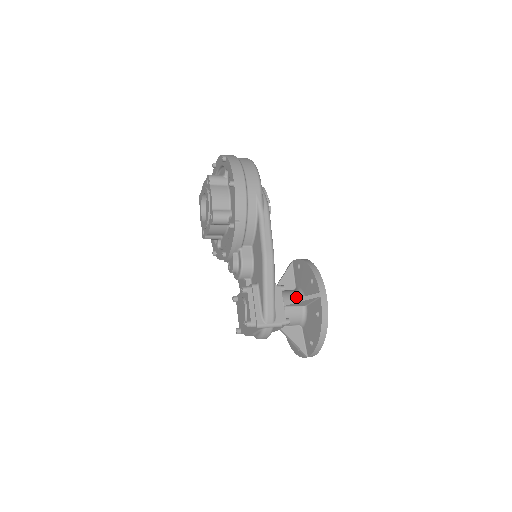
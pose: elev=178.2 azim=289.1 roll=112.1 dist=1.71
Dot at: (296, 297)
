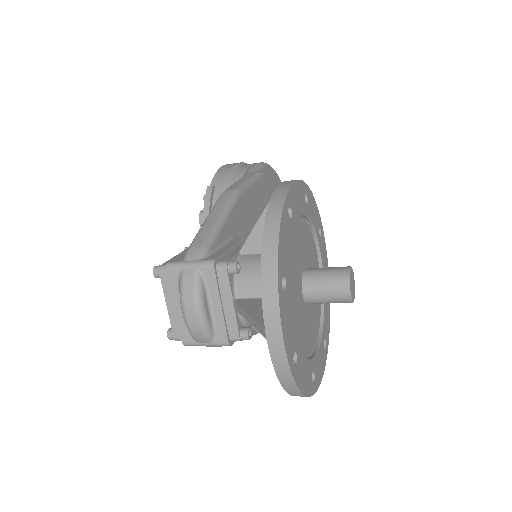
Dot at: occluded
